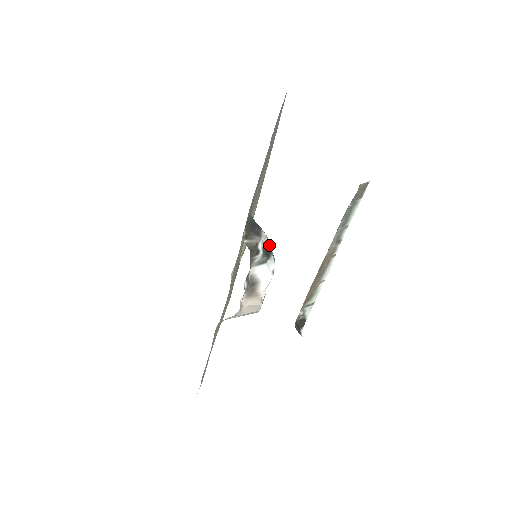
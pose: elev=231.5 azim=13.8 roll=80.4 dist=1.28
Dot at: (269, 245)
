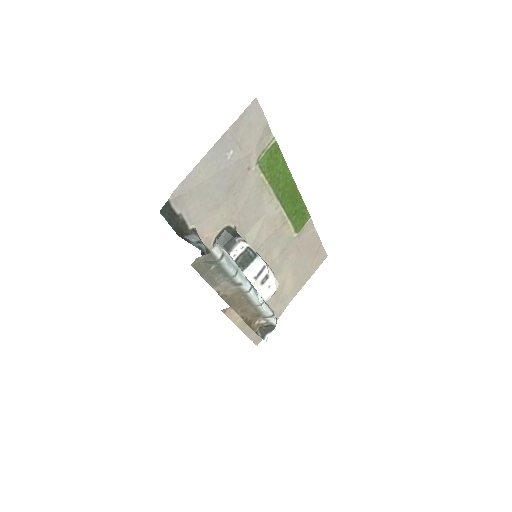
Dot at: (247, 255)
